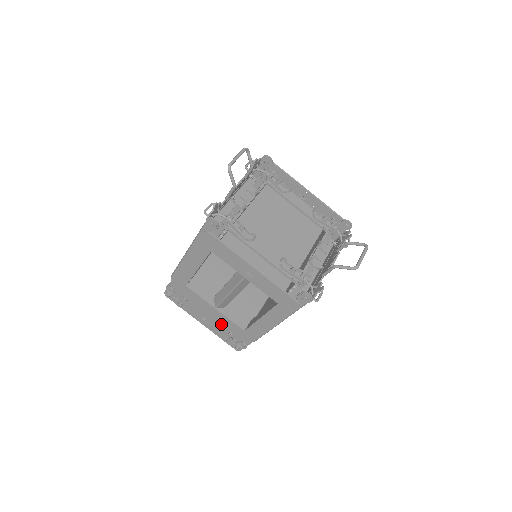
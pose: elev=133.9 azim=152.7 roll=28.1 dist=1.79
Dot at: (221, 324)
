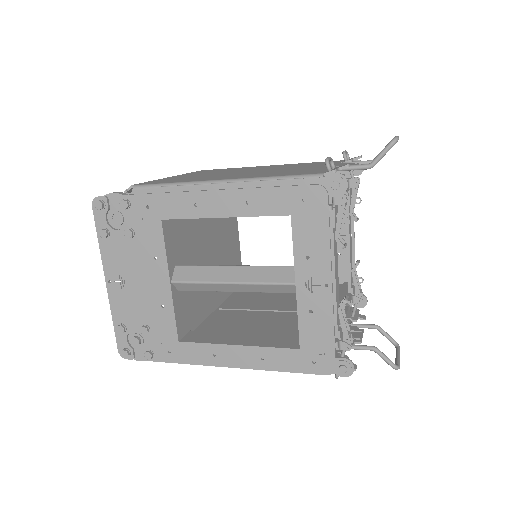
Dot at: (147, 307)
